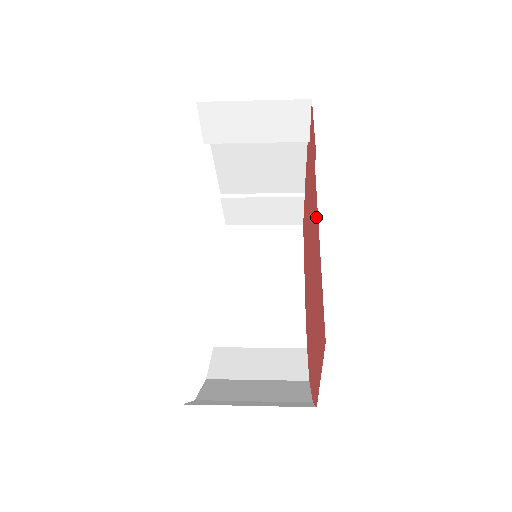
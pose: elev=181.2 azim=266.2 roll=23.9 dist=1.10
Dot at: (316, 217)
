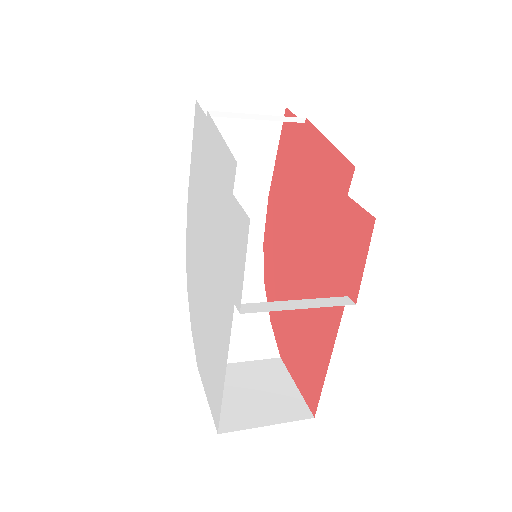
Dot at: (331, 326)
